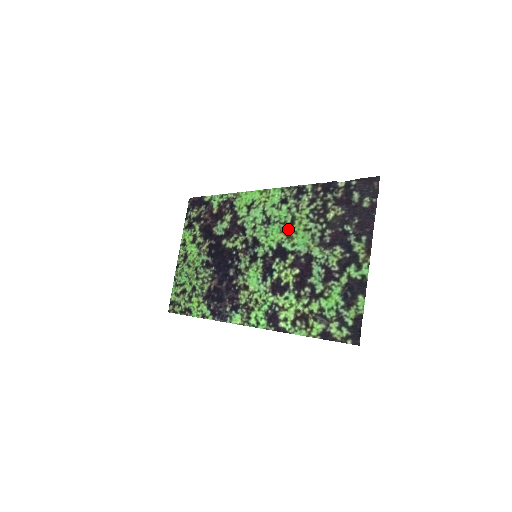
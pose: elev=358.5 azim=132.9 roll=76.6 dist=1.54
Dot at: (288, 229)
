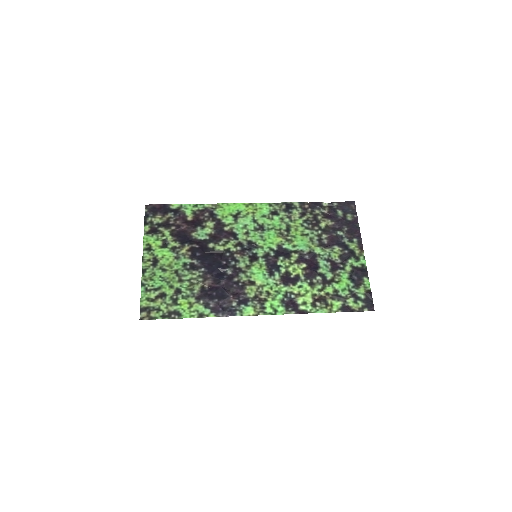
Dot at: (285, 234)
